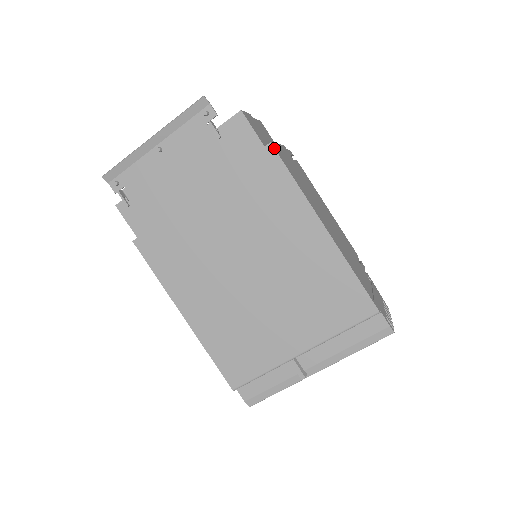
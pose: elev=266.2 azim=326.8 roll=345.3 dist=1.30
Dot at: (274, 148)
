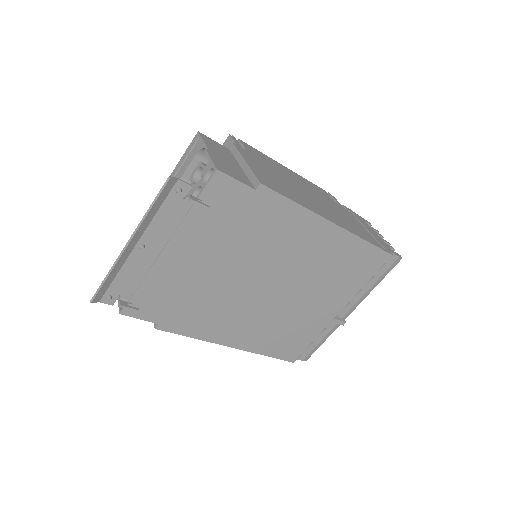
Dot at: (266, 186)
